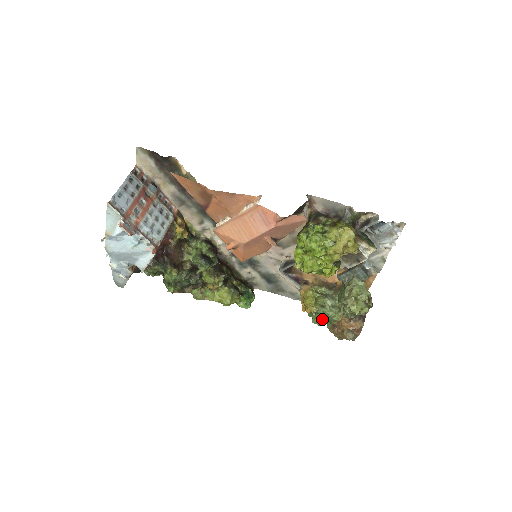
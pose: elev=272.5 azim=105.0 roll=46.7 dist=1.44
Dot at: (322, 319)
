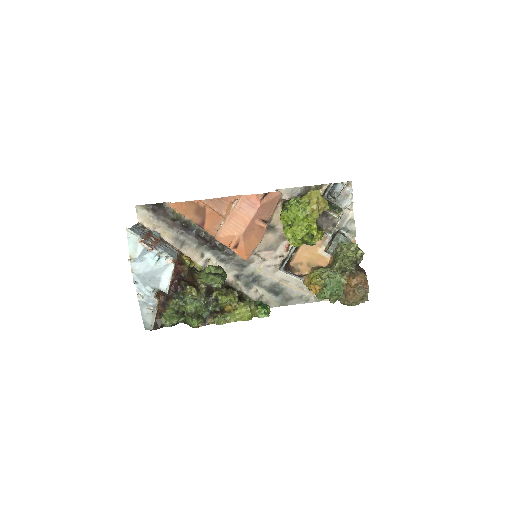
Dot at: (332, 289)
